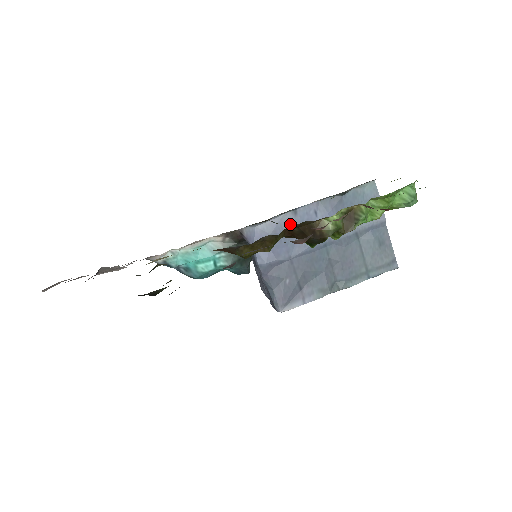
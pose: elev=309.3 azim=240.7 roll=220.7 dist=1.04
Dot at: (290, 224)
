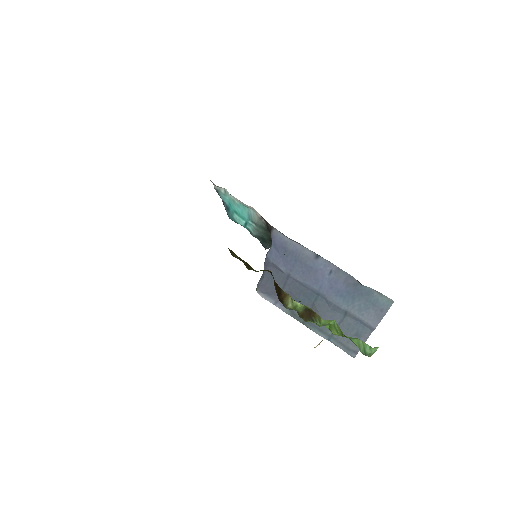
Dot at: (307, 259)
